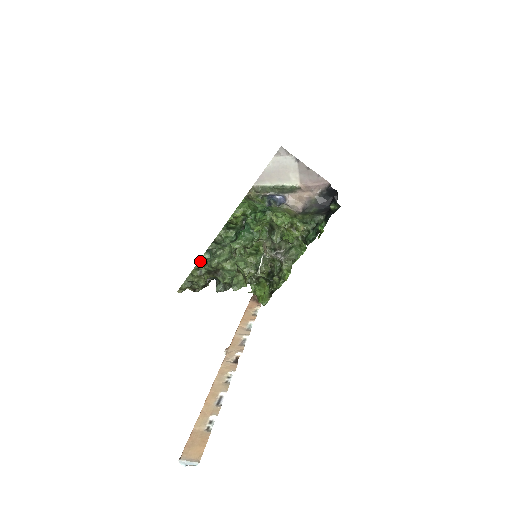
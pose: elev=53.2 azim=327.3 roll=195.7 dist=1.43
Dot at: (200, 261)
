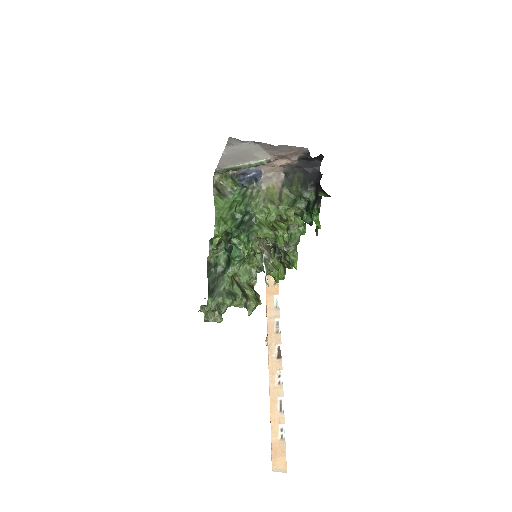
Dot at: (208, 310)
